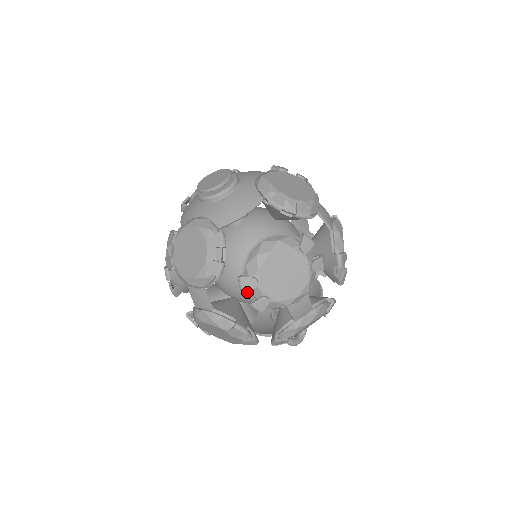
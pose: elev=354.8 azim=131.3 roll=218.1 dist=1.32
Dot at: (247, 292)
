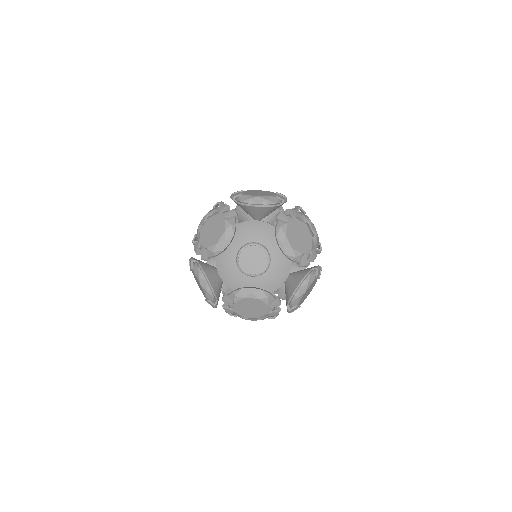
Dot at: occluded
